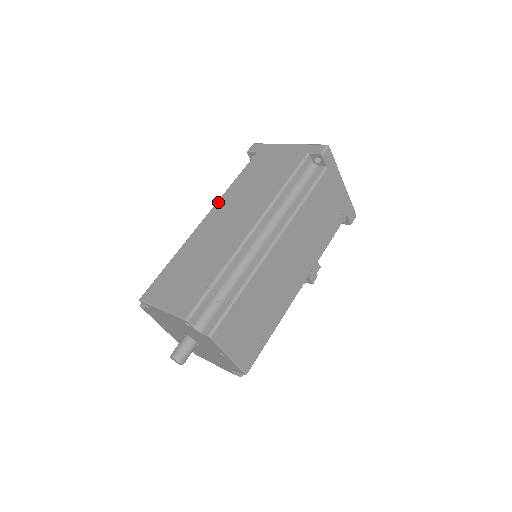
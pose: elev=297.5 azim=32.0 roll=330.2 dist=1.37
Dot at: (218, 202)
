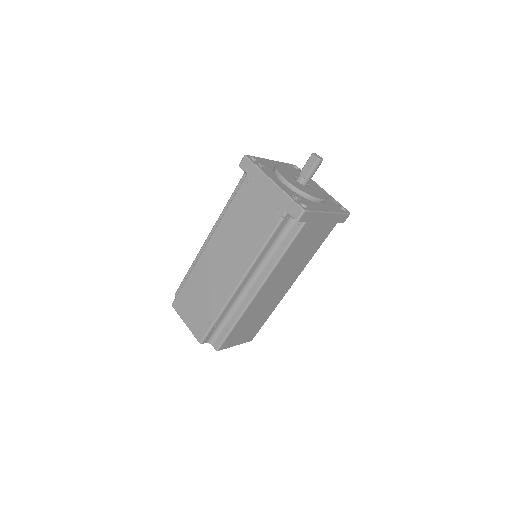
Dot at: (216, 231)
